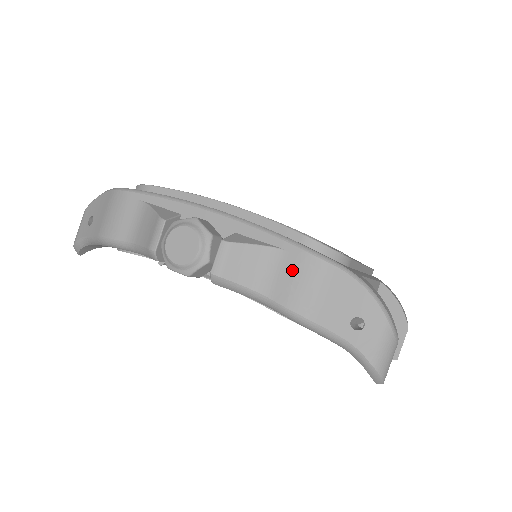
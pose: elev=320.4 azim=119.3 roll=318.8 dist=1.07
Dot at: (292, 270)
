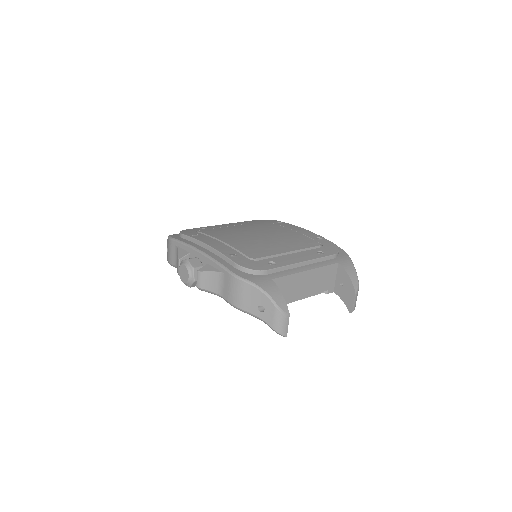
Dot at: (227, 284)
